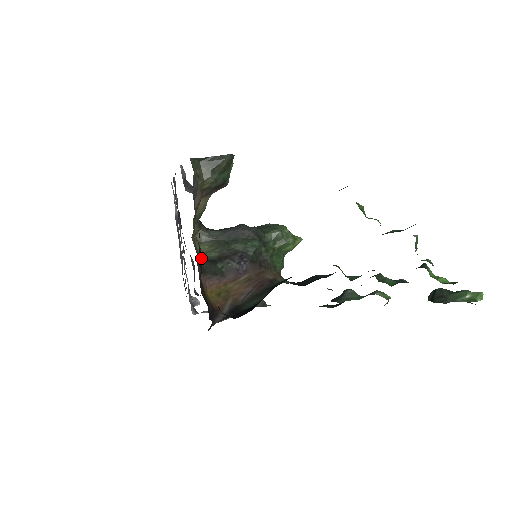
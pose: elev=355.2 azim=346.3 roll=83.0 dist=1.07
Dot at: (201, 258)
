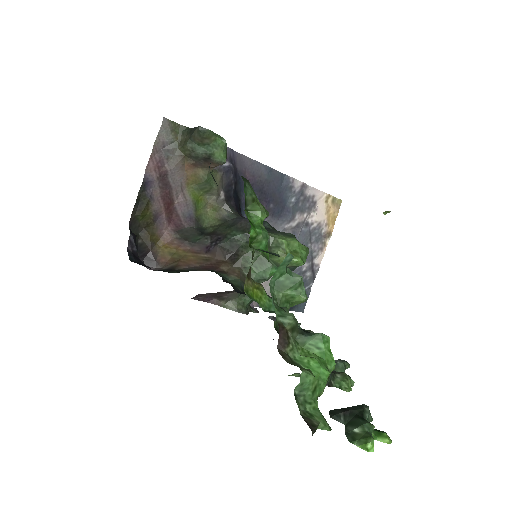
Dot at: (194, 225)
